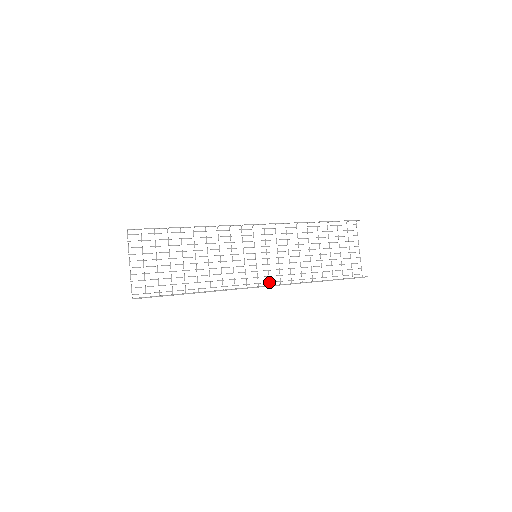
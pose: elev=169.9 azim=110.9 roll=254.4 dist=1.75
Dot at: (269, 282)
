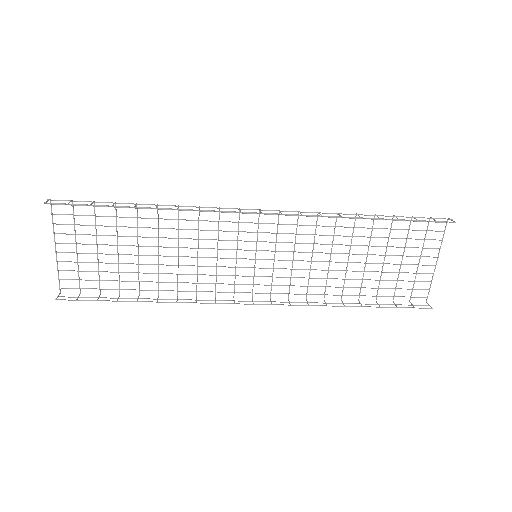
Dot at: (270, 293)
